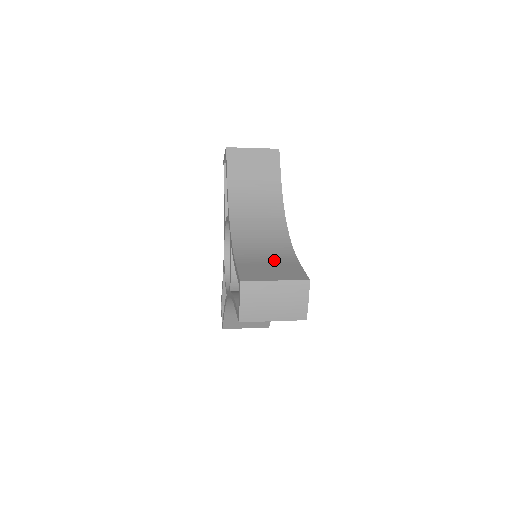
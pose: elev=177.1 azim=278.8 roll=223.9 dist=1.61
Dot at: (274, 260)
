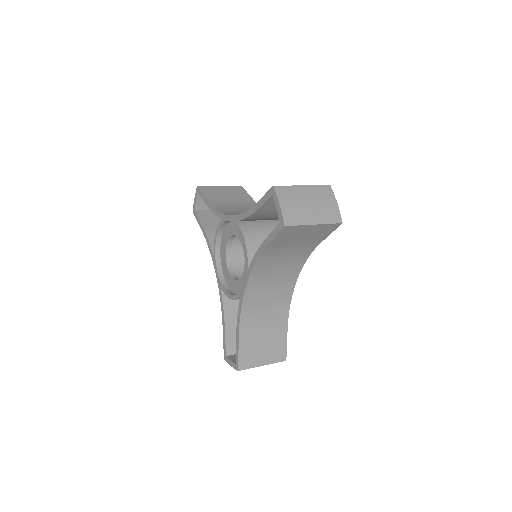
Dot at: occluded
